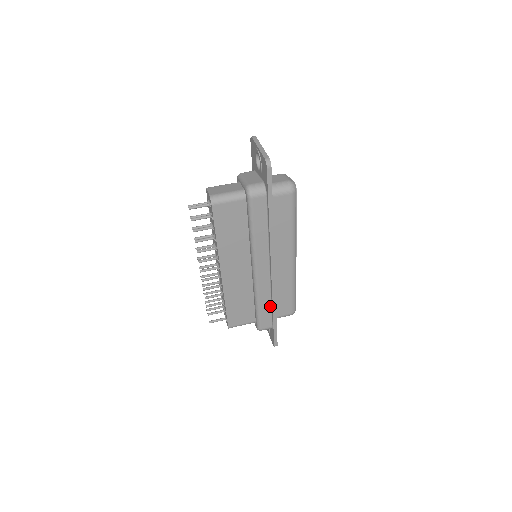
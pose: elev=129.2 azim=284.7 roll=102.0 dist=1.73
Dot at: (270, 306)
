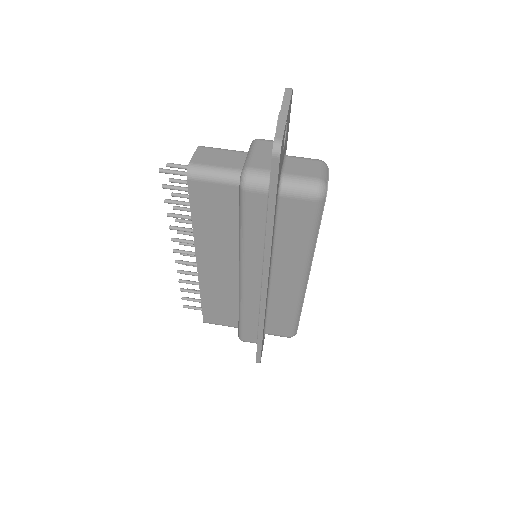
Dot at: (257, 322)
